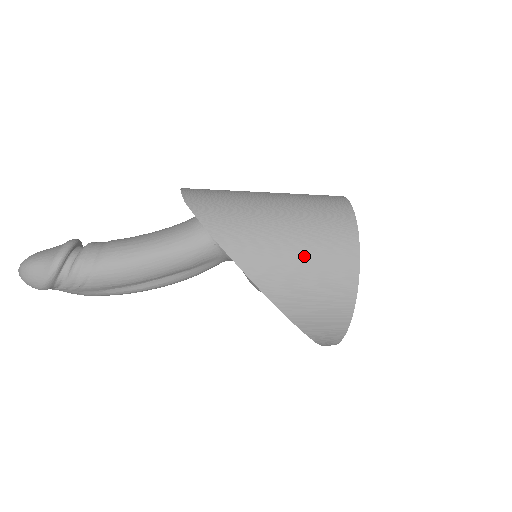
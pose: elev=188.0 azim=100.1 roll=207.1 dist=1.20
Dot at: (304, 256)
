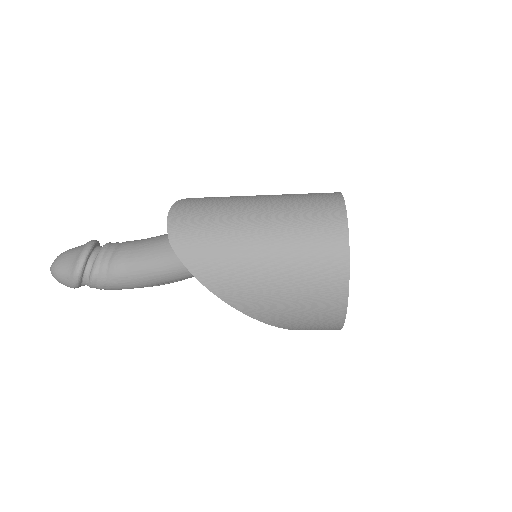
Dot at: (290, 292)
